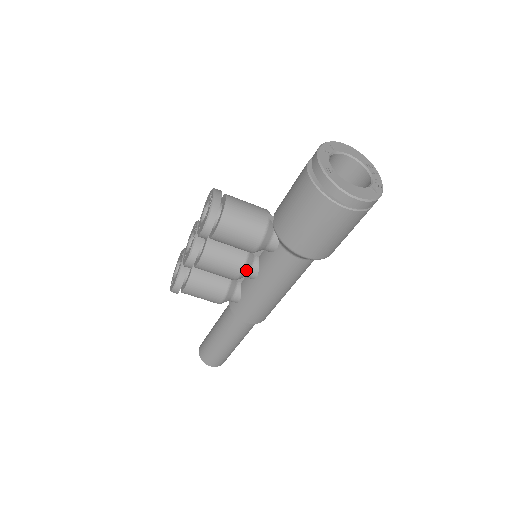
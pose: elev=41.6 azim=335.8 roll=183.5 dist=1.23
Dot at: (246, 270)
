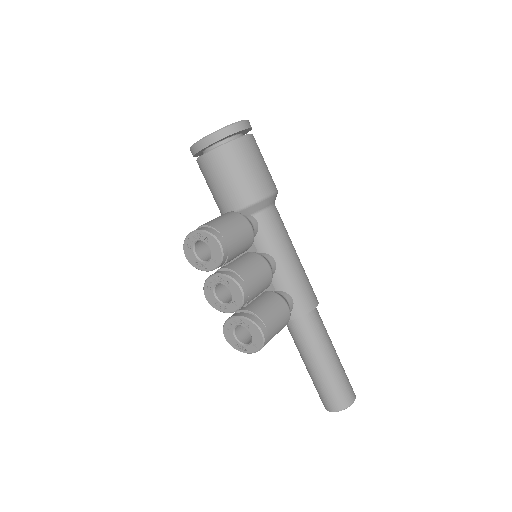
Dot at: (266, 260)
